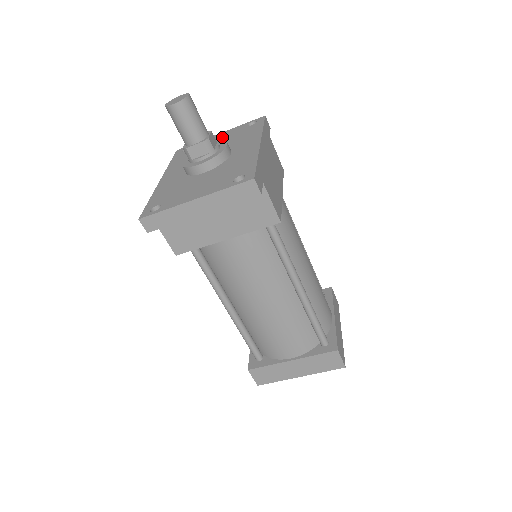
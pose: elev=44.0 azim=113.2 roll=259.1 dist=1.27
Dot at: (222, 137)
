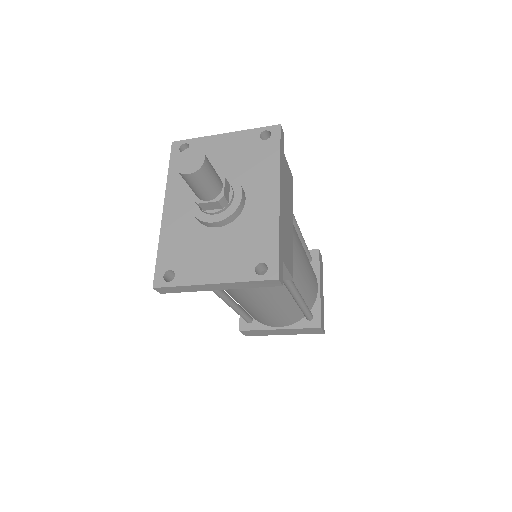
Dot at: (229, 147)
